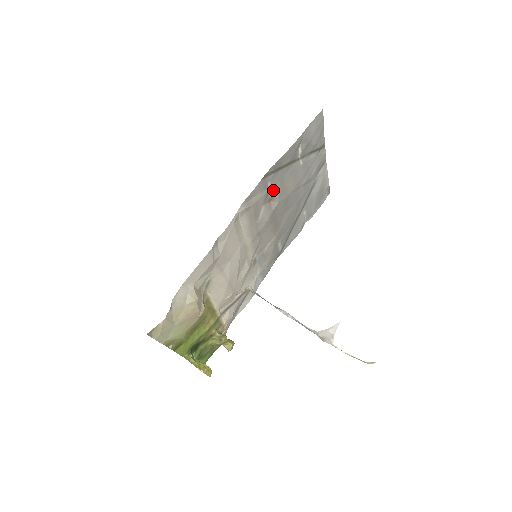
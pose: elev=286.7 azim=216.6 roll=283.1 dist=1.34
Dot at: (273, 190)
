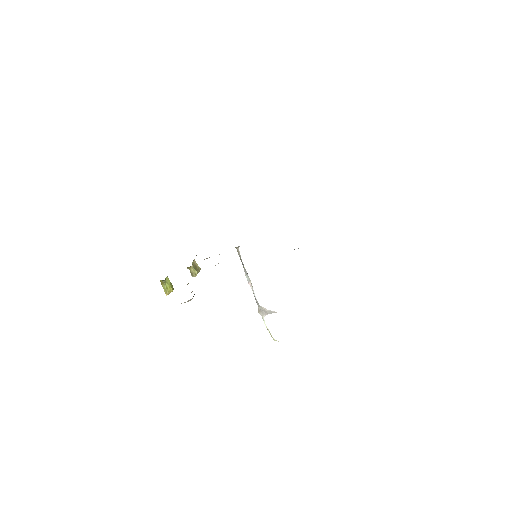
Dot at: occluded
